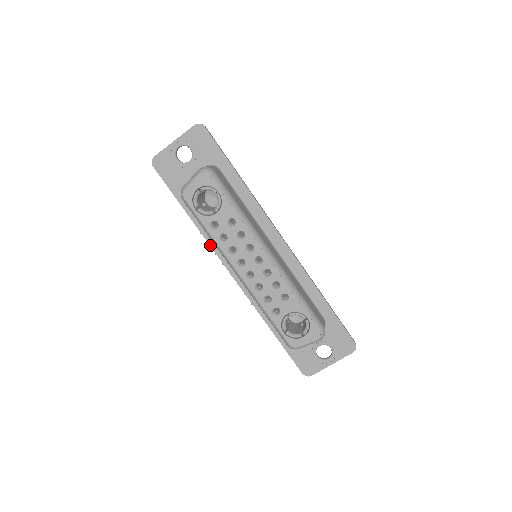
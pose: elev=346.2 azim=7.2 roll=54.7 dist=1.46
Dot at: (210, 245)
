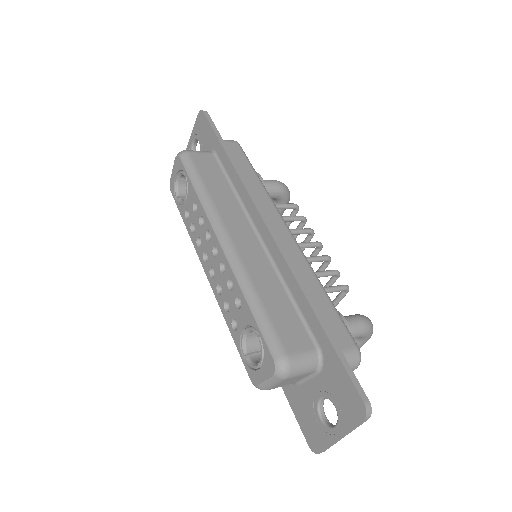
Dot at: occluded
